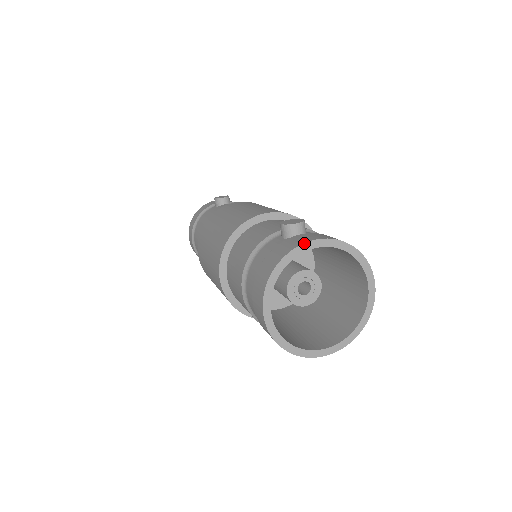
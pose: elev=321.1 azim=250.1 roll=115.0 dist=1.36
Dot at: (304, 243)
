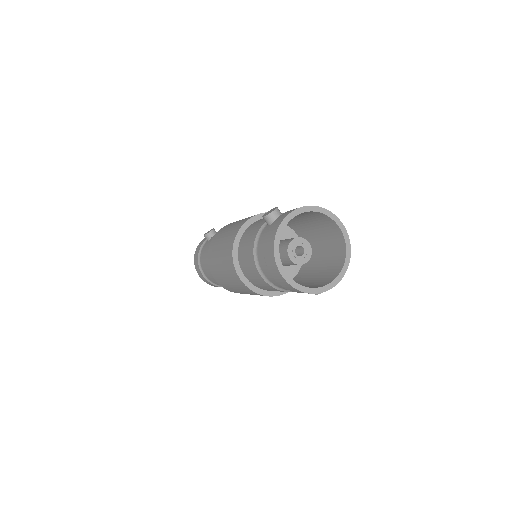
Dot at: (284, 218)
